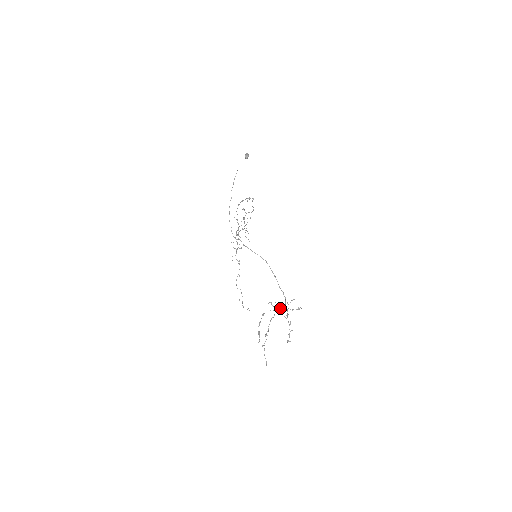
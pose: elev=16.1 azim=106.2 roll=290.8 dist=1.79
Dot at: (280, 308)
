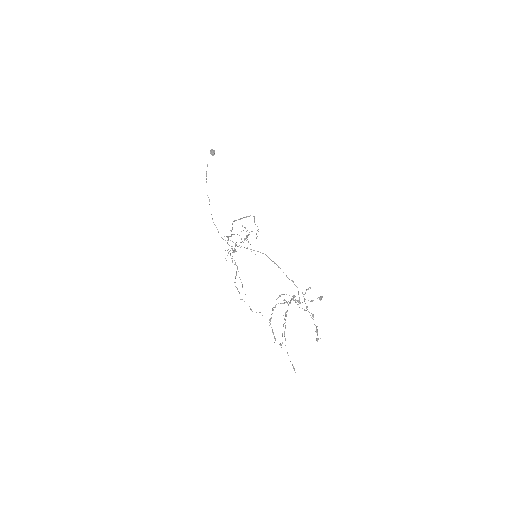
Dot at: (293, 299)
